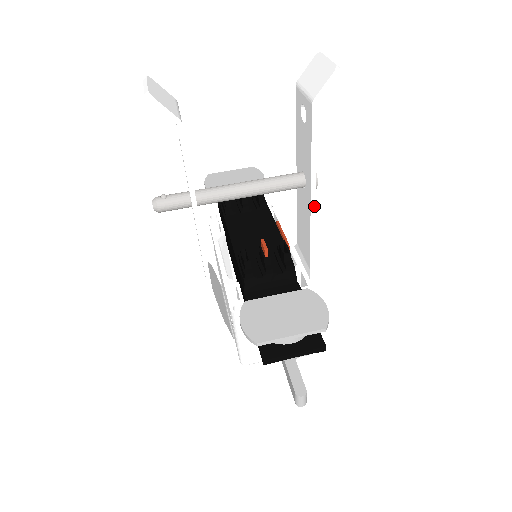
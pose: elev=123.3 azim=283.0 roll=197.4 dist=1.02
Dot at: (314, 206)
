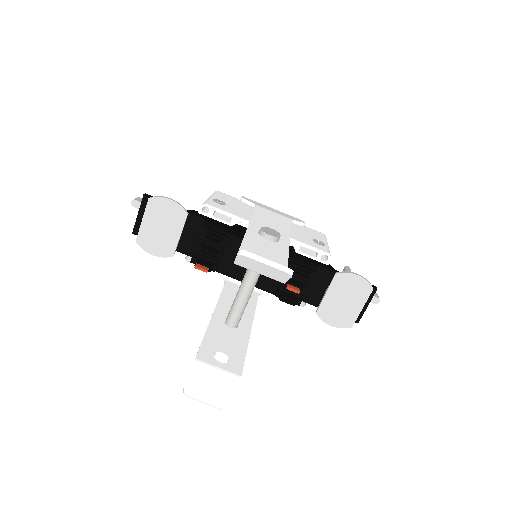
Dot at: (289, 241)
